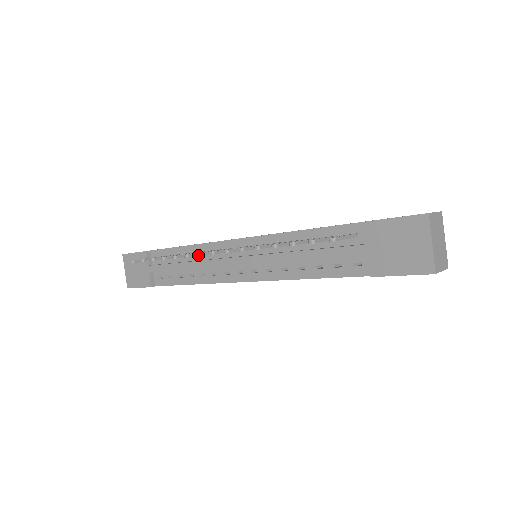
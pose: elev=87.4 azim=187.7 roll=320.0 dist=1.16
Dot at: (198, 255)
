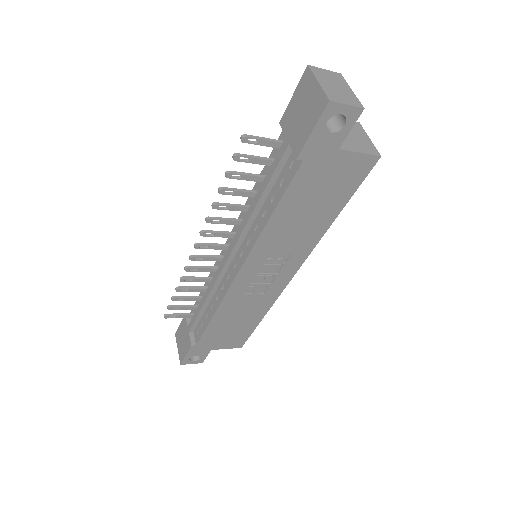
Dot at: (189, 257)
